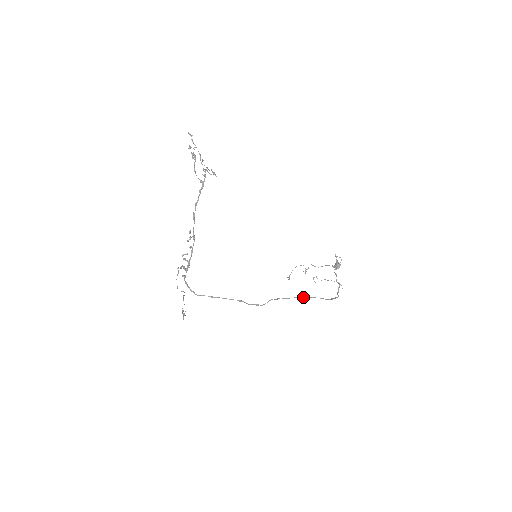
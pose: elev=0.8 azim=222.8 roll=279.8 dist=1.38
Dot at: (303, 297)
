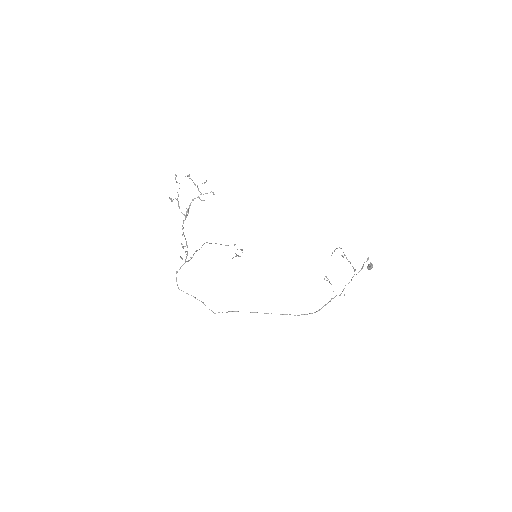
Dot at: occluded
